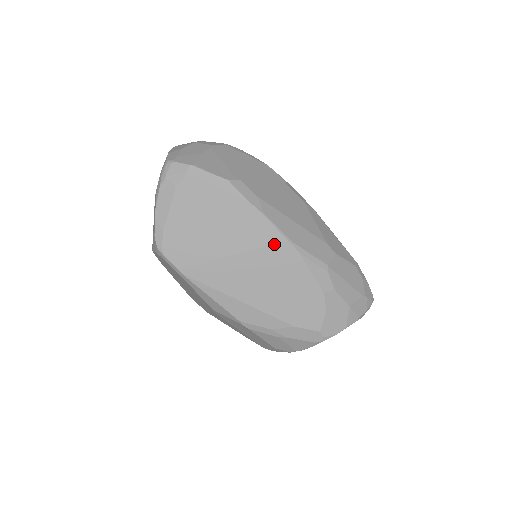
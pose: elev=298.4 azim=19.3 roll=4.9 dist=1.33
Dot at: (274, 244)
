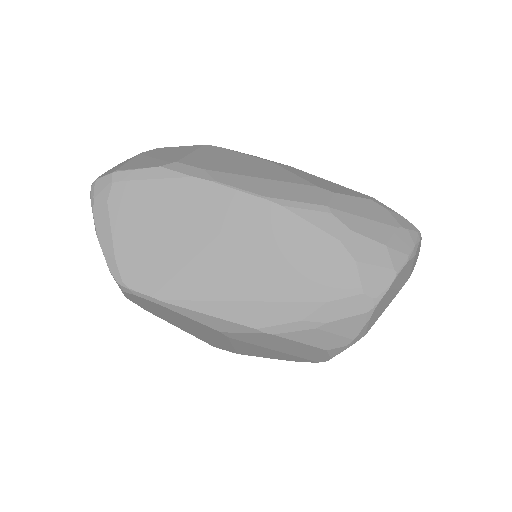
Dot at: (246, 210)
